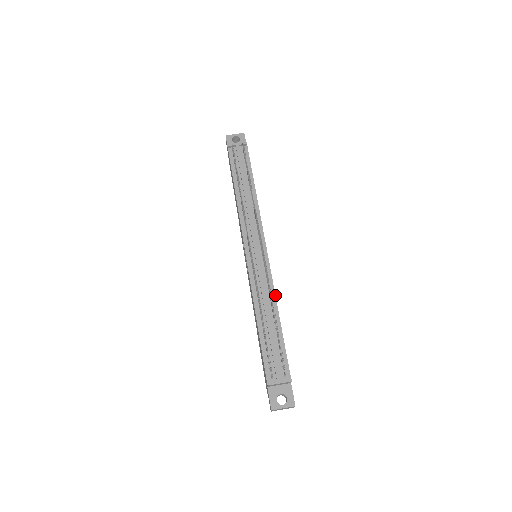
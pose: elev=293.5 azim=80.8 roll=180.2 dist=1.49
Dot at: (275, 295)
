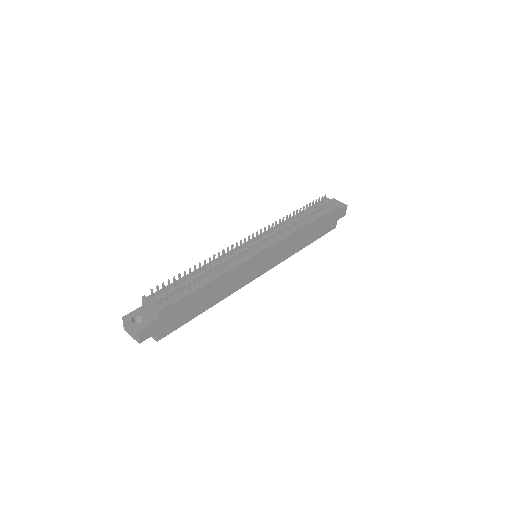
Dot at: (229, 270)
